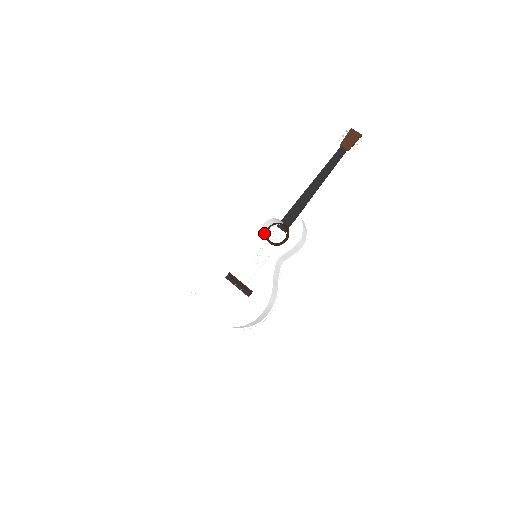
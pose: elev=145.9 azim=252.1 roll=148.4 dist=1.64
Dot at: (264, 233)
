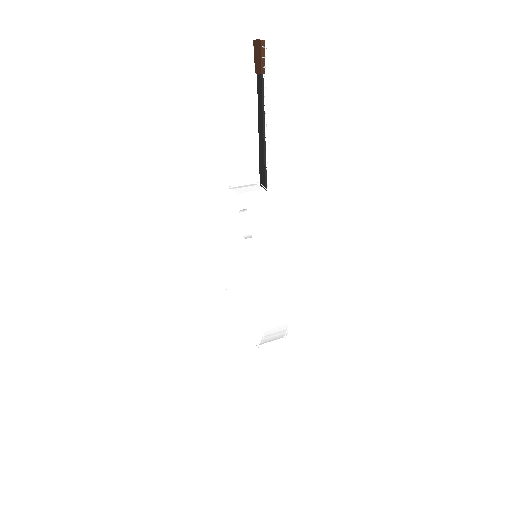
Dot at: occluded
